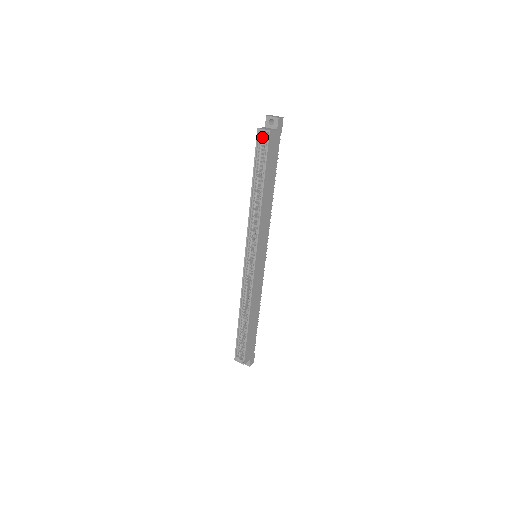
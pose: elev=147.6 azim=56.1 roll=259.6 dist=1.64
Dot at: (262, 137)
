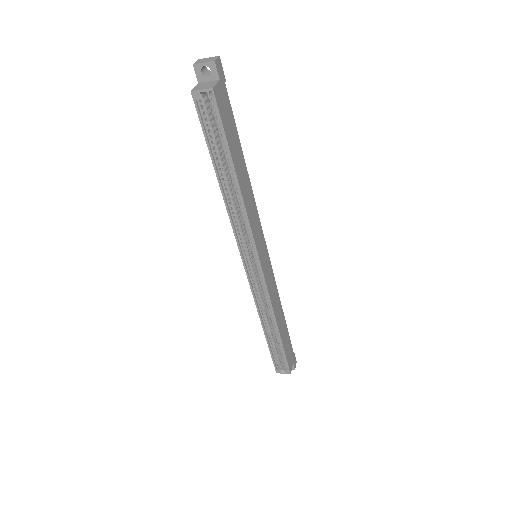
Dot at: (203, 102)
